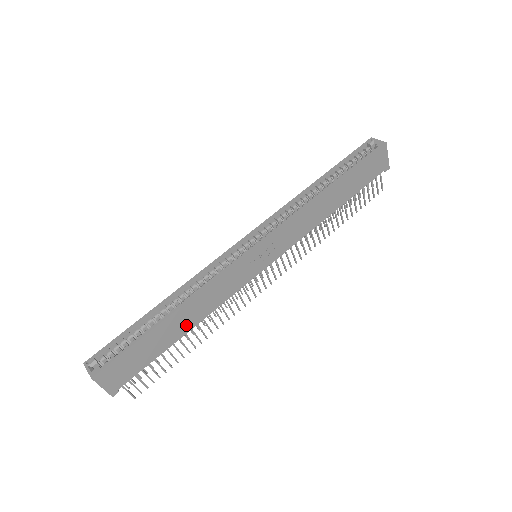
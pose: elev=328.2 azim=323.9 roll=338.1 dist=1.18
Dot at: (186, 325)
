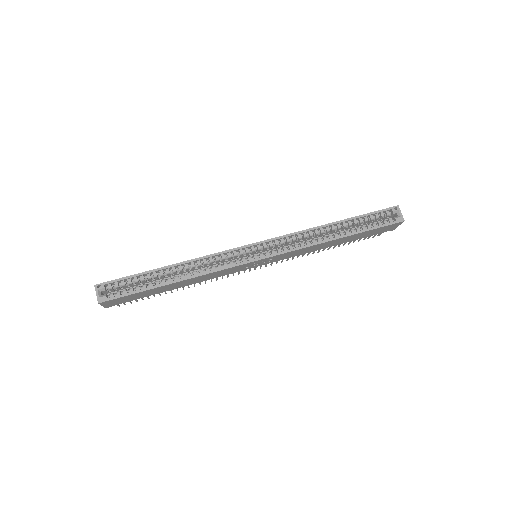
Dot at: (180, 286)
